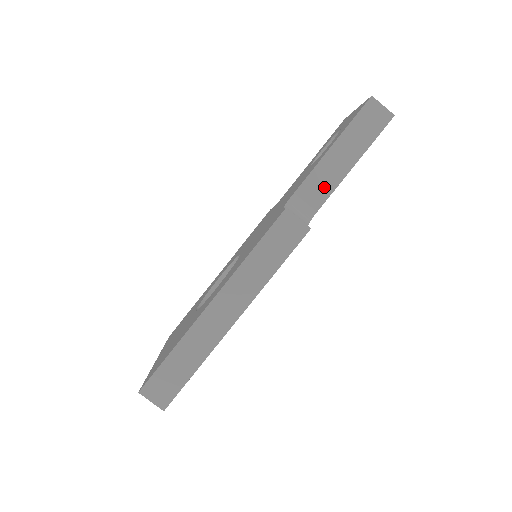
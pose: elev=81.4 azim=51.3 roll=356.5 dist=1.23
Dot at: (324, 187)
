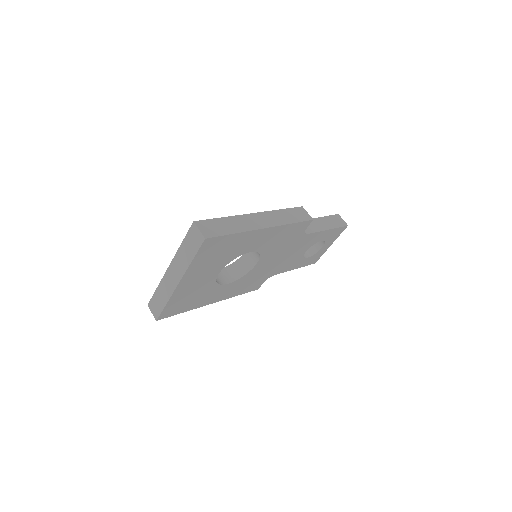
Dot at: (313, 228)
